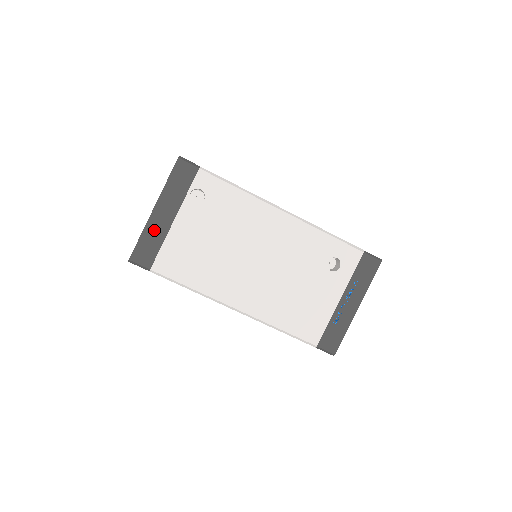
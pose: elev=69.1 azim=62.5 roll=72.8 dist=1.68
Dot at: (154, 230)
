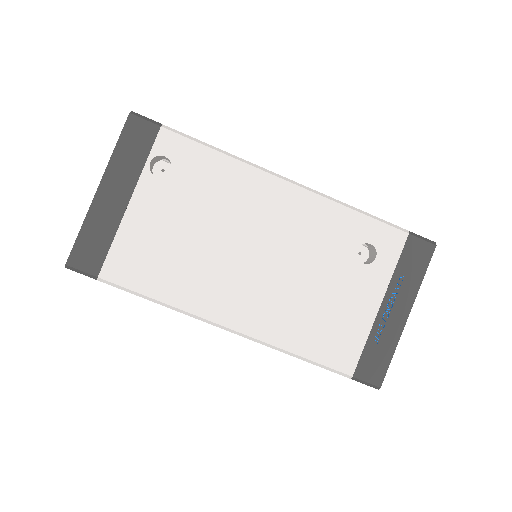
Dot at: (100, 219)
